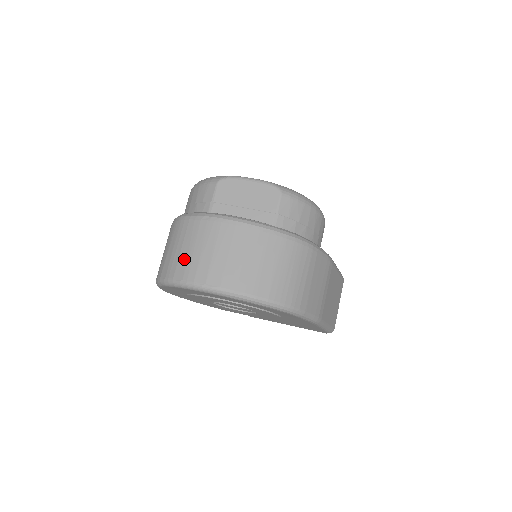
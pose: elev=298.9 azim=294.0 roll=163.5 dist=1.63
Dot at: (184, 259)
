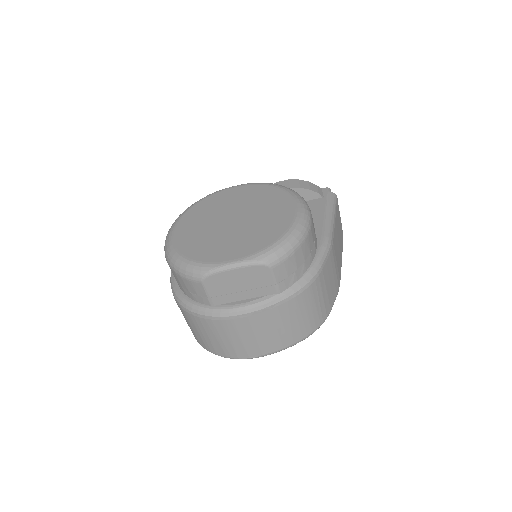
Dot at: (217, 345)
